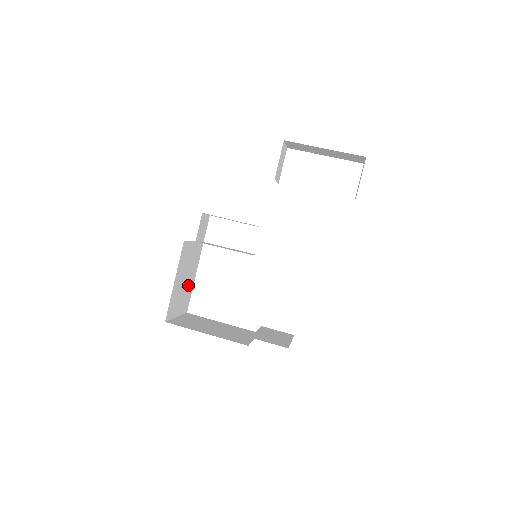
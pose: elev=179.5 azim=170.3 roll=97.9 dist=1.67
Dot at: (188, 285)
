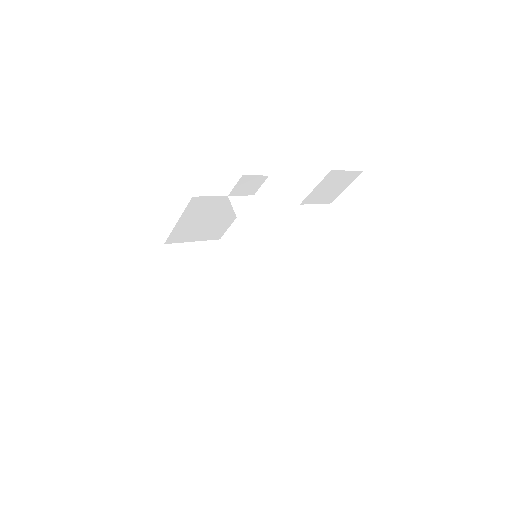
Dot at: (218, 223)
